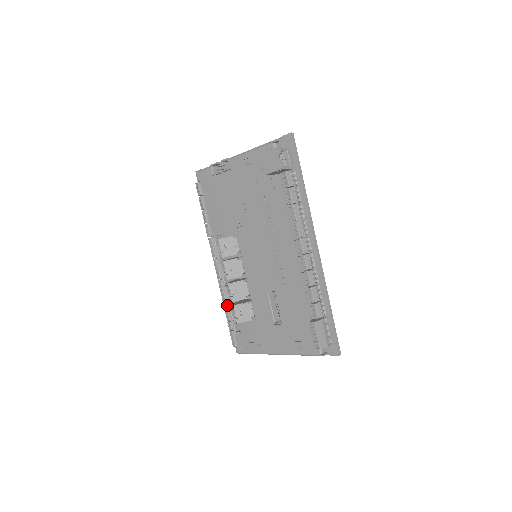
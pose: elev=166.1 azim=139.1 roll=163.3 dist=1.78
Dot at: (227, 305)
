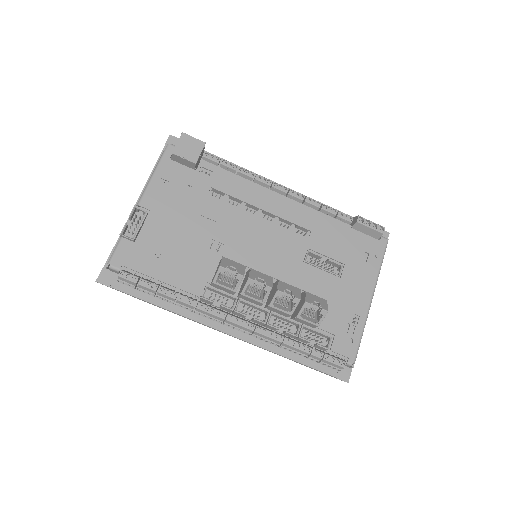
Dot at: (290, 339)
